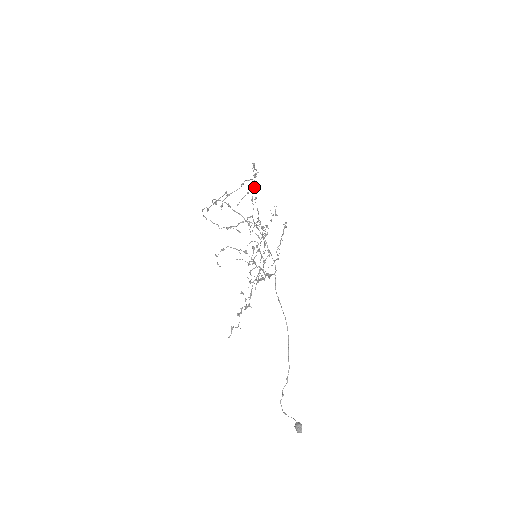
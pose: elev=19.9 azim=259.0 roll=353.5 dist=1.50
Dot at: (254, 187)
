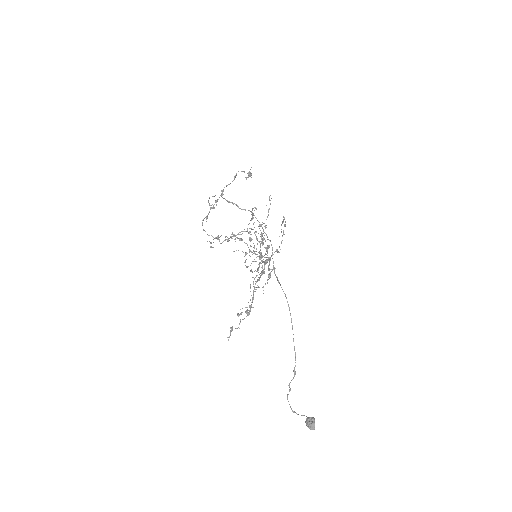
Dot at: (255, 207)
